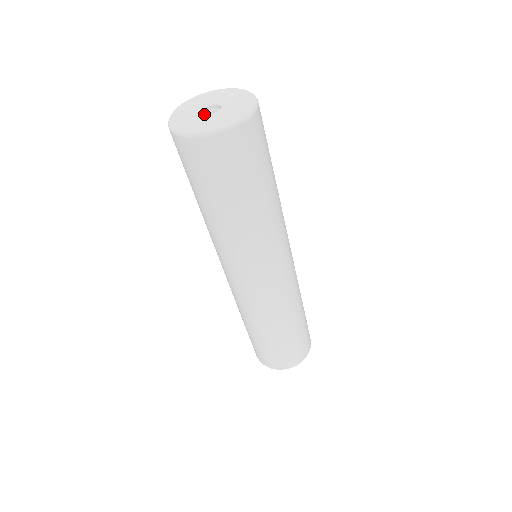
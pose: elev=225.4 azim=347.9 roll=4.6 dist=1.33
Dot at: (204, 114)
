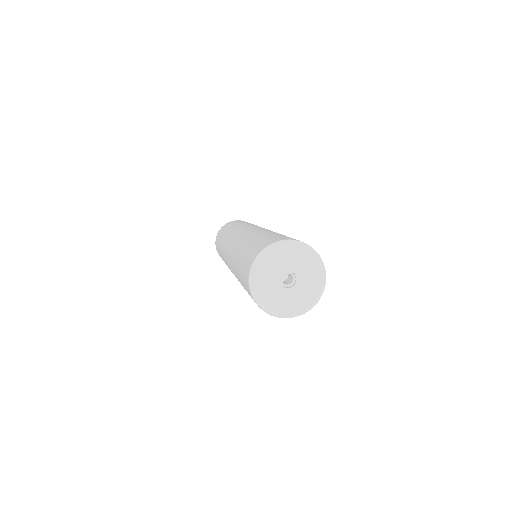
Dot at: (280, 284)
